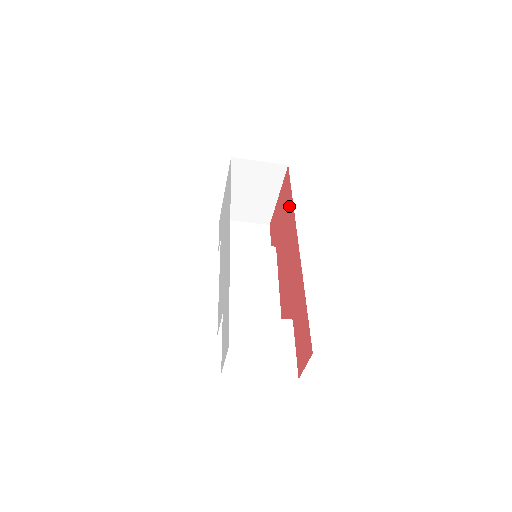
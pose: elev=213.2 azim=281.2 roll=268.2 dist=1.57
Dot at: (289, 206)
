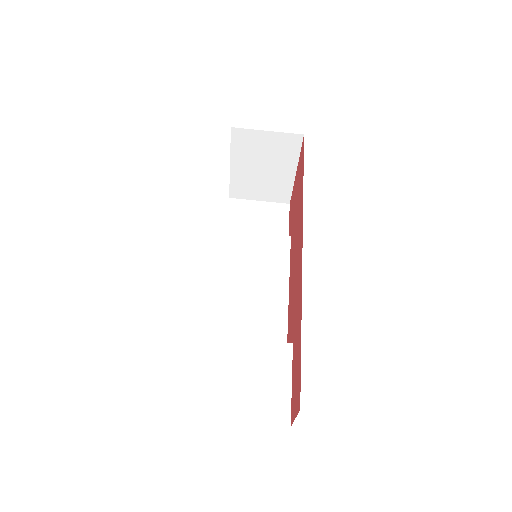
Dot at: (300, 191)
